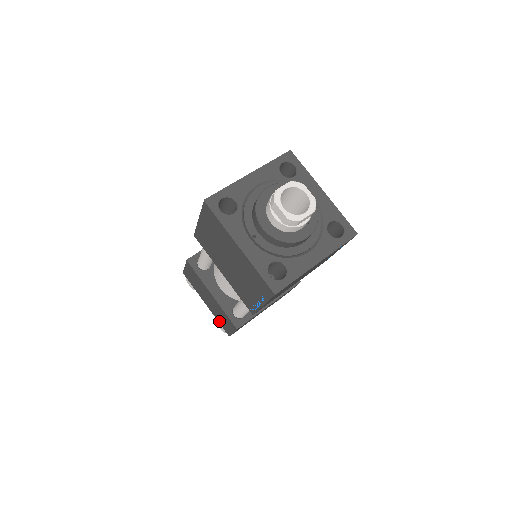
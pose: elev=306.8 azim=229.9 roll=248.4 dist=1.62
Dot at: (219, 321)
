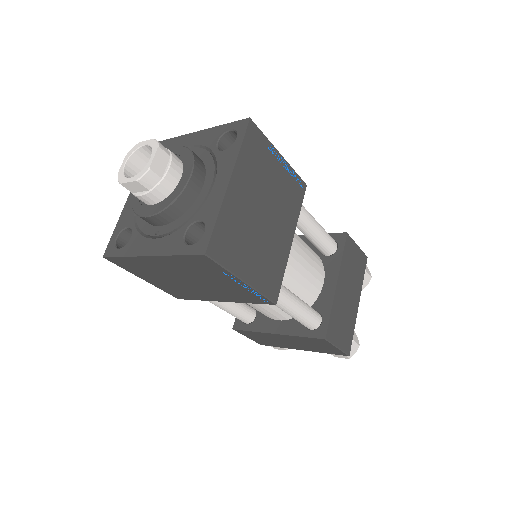
Dot at: (324, 352)
